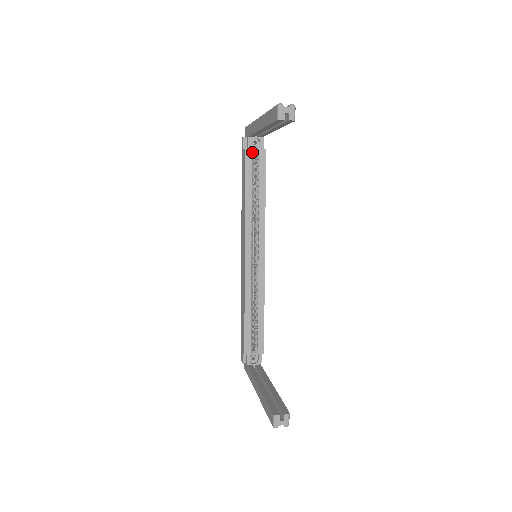
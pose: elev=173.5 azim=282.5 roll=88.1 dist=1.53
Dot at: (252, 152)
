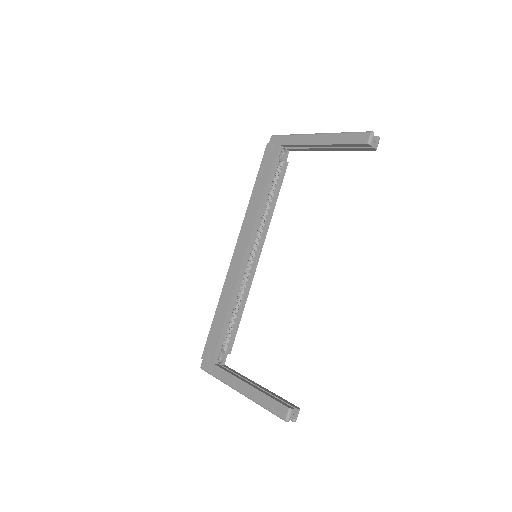
Dot at: (279, 160)
